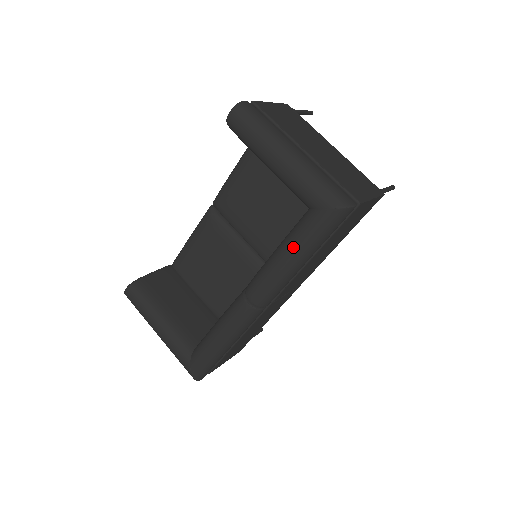
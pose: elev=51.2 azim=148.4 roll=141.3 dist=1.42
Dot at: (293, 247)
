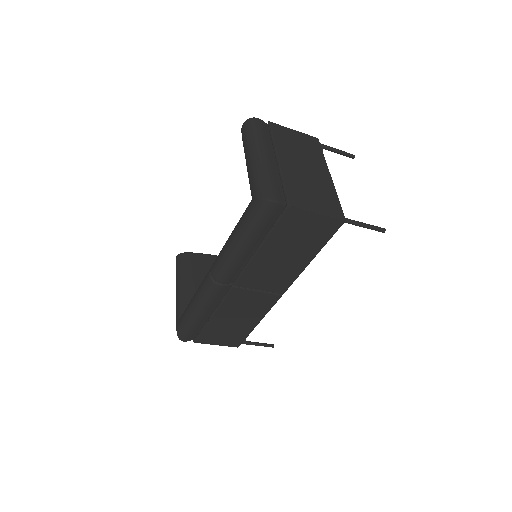
Dot at: (236, 229)
